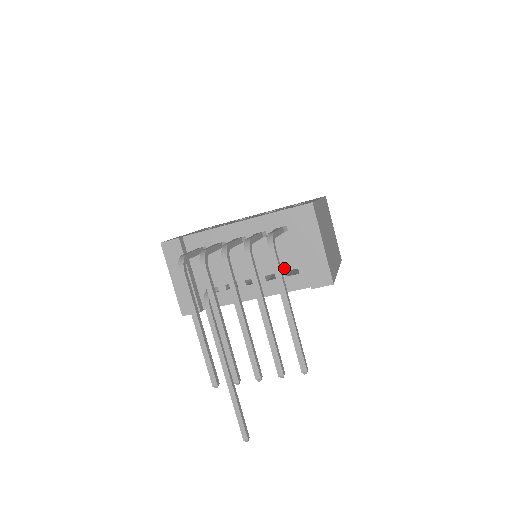
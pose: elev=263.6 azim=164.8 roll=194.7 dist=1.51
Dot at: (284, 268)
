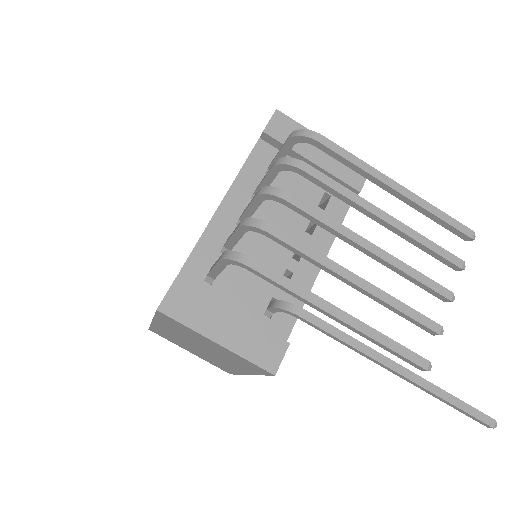
Dot at: (313, 204)
